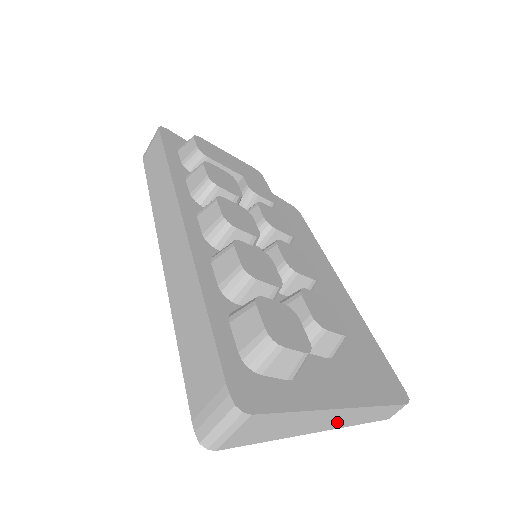
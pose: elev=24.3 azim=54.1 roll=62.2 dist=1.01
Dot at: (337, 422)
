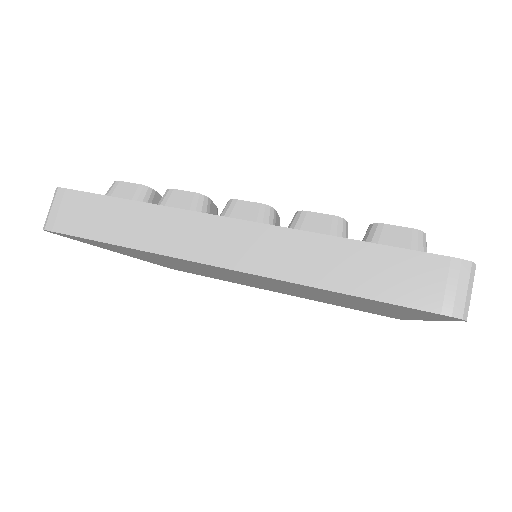
Dot at: occluded
